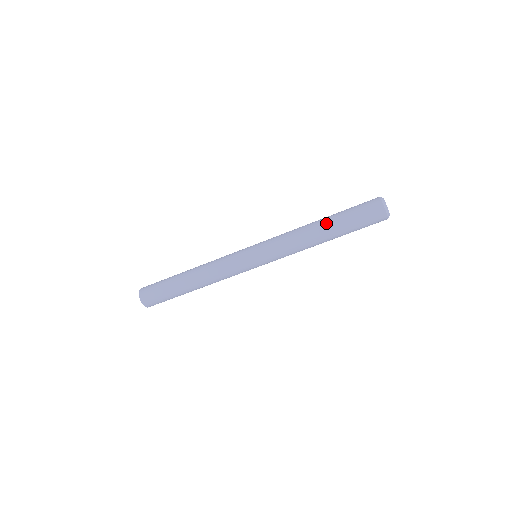
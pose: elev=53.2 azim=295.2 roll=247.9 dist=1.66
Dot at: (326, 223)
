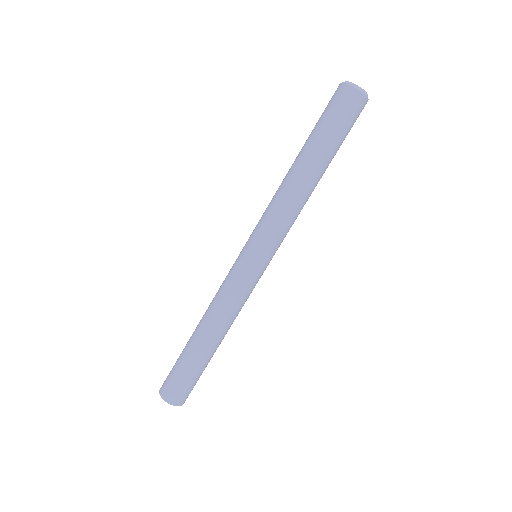
Dot at: (298, 154)
